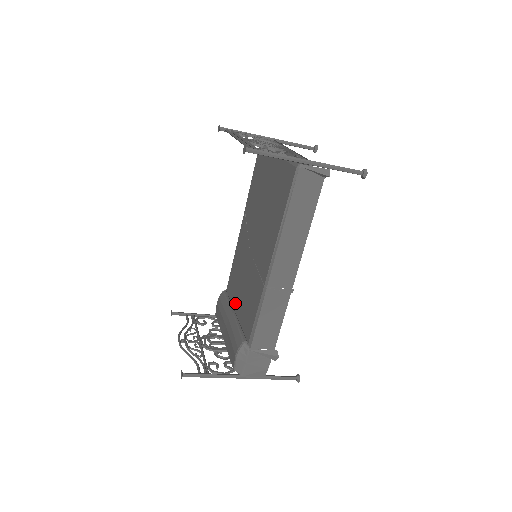
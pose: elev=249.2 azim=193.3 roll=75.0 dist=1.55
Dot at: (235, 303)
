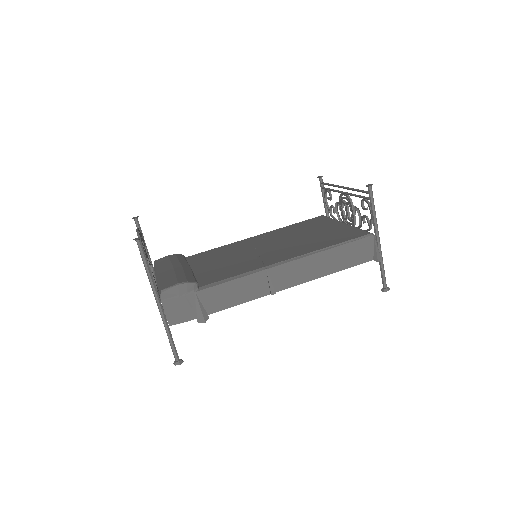
Dot at: (196, 265)
